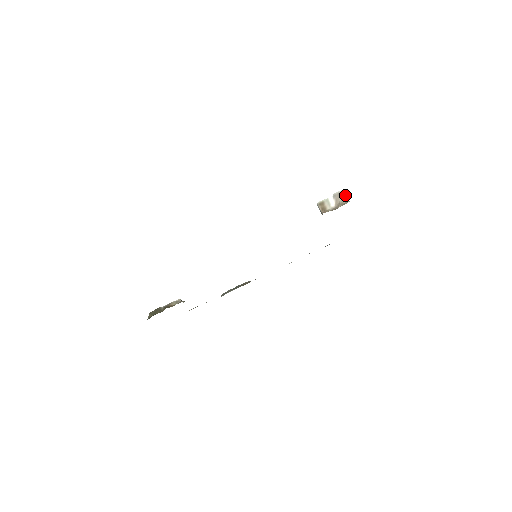
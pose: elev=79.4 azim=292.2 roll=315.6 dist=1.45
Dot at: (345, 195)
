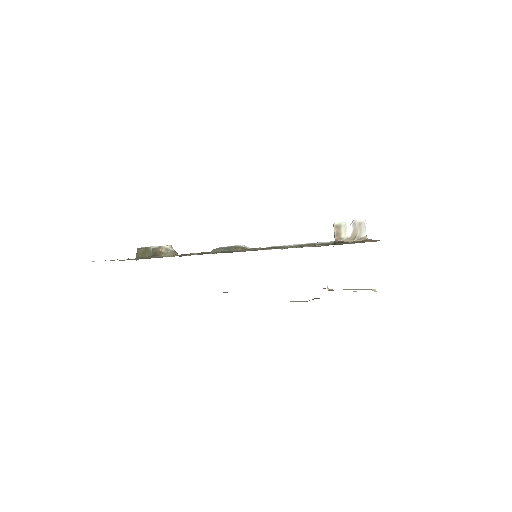
Dot at: (365, 228)
